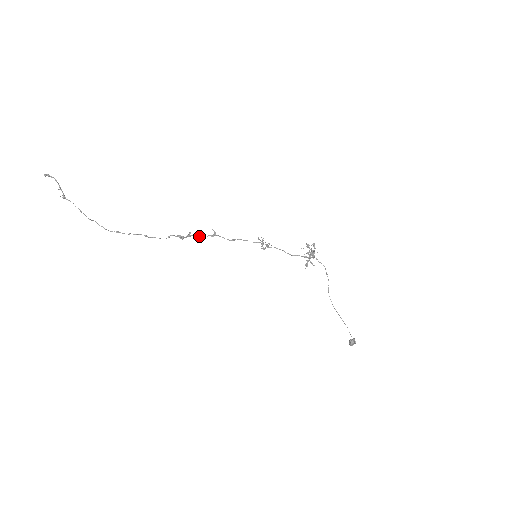
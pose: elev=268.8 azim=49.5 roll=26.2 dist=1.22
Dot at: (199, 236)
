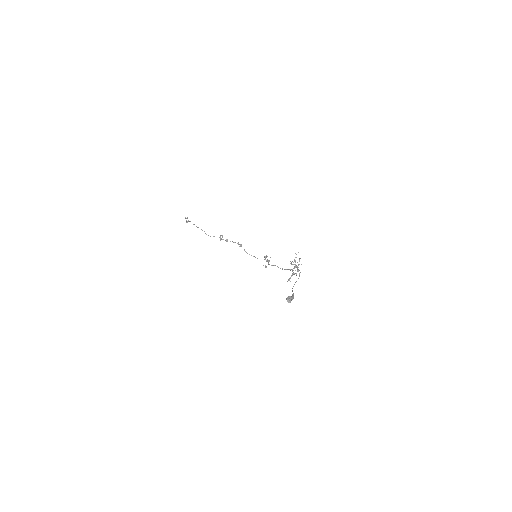
Dot at: occluded
